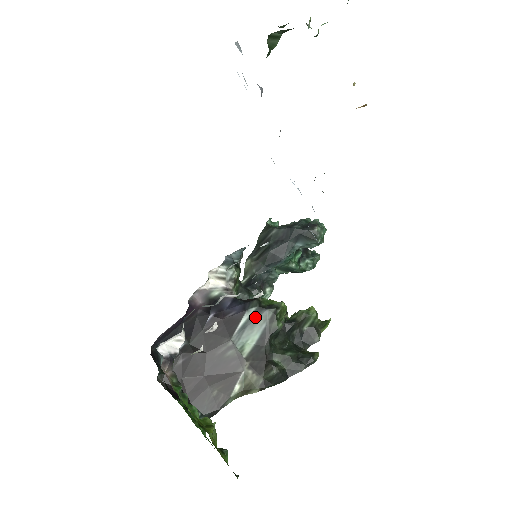
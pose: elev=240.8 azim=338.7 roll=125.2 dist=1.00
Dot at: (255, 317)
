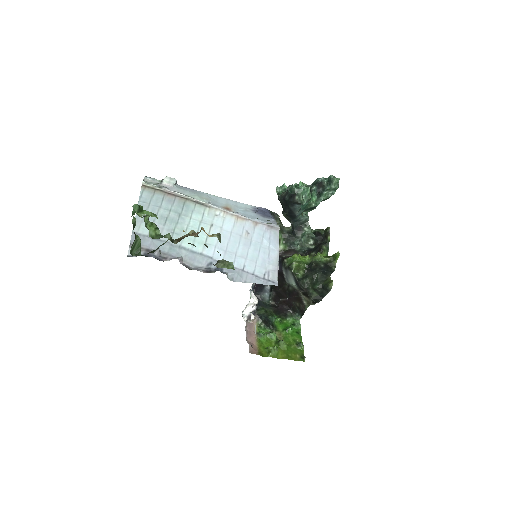
Dot at: (287, 273)
